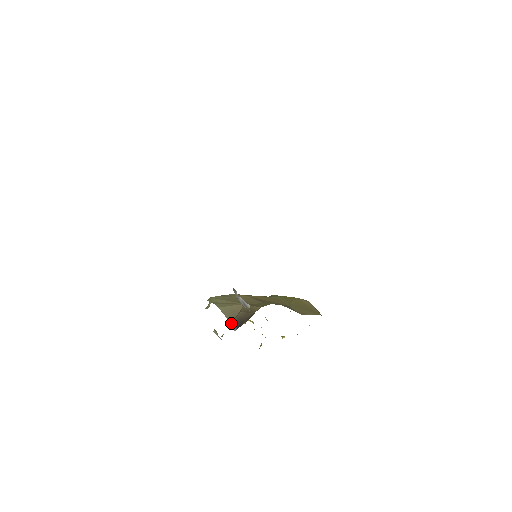
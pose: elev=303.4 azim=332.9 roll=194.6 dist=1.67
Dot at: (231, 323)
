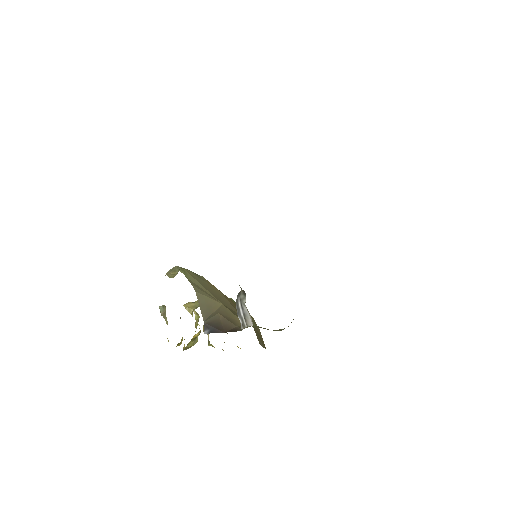
Dot at: (205, 321)
